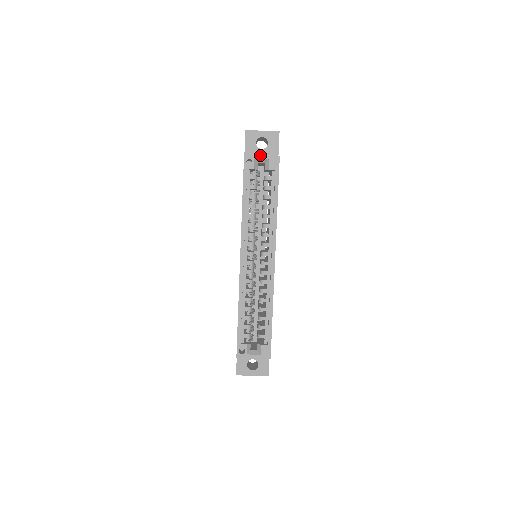
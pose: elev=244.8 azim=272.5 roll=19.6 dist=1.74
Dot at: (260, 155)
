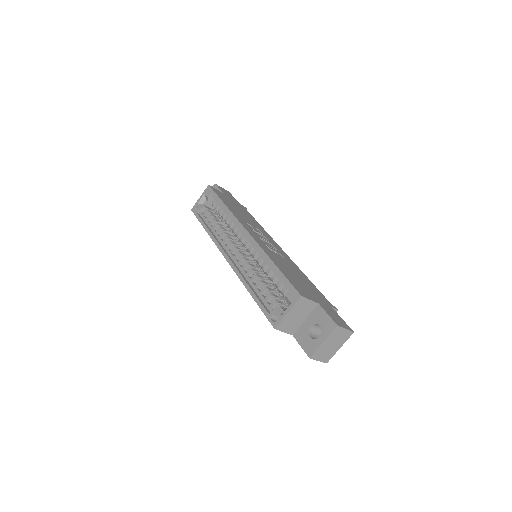
Dot at: (199, 199)
